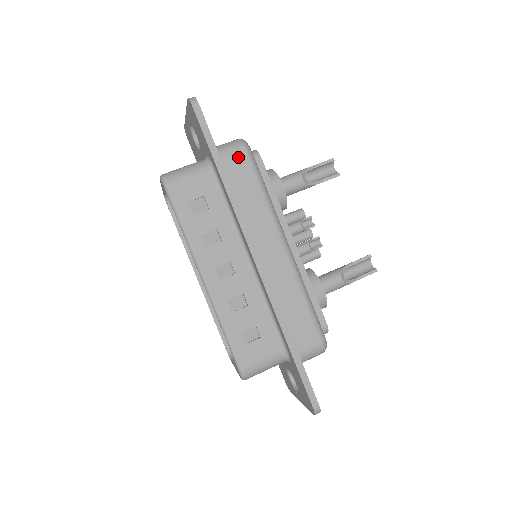
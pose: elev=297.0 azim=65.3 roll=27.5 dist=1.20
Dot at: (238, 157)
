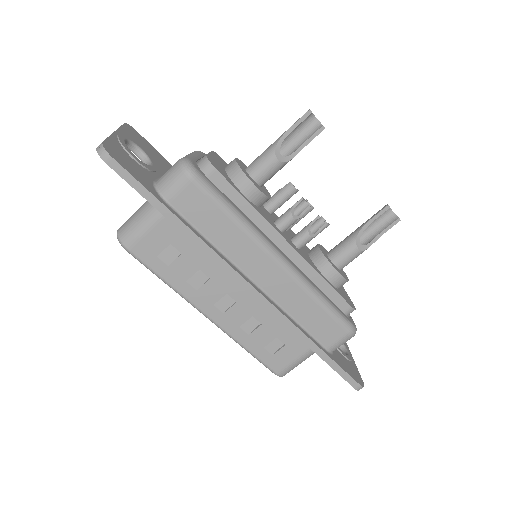
Dot at: (187, 192)
